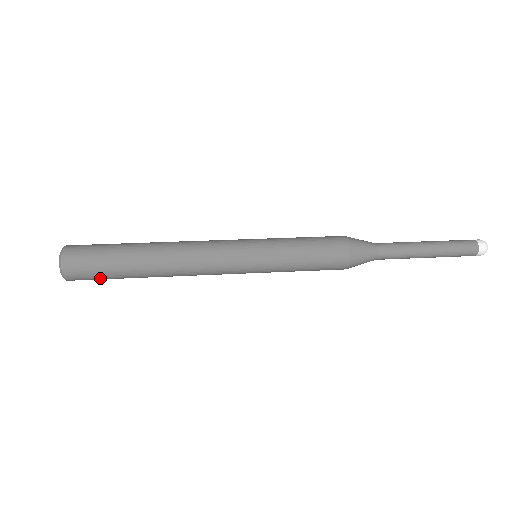
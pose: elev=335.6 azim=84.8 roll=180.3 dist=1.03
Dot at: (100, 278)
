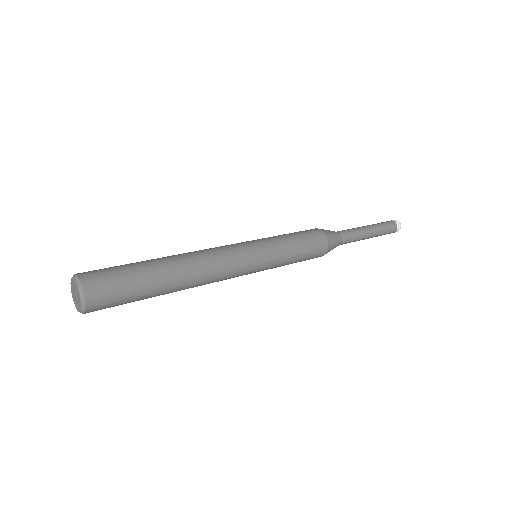
Dot at: (123, 297)
